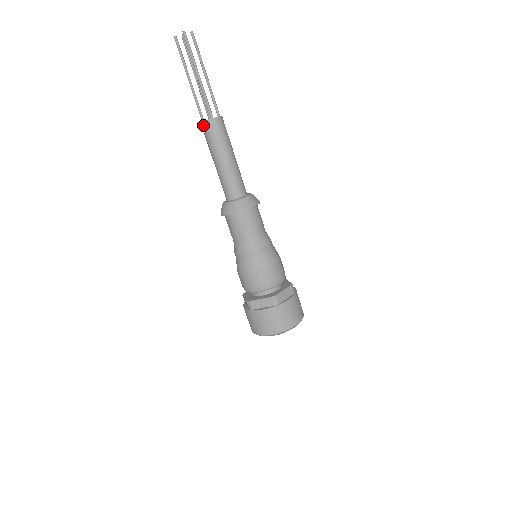
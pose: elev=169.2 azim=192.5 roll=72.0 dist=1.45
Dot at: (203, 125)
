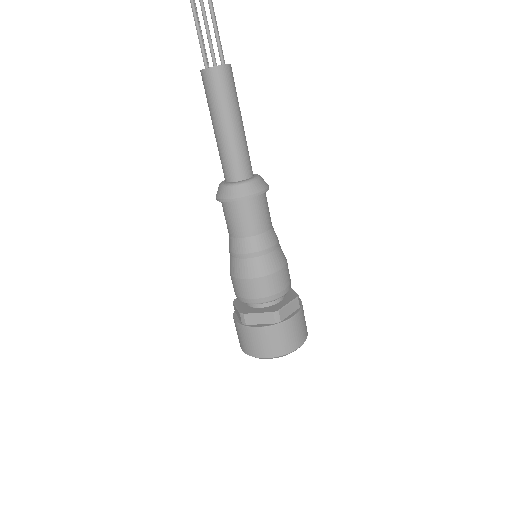
Dot at: occluded
